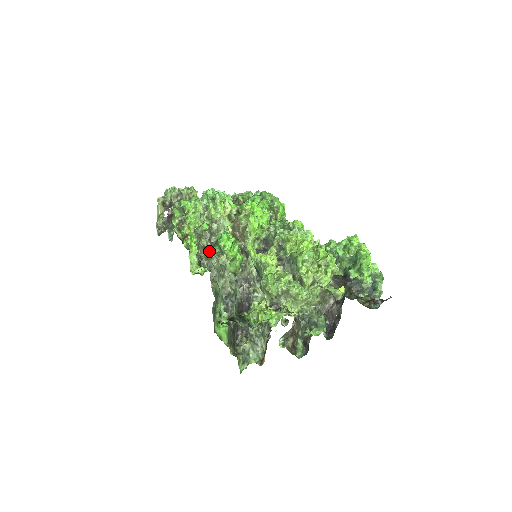
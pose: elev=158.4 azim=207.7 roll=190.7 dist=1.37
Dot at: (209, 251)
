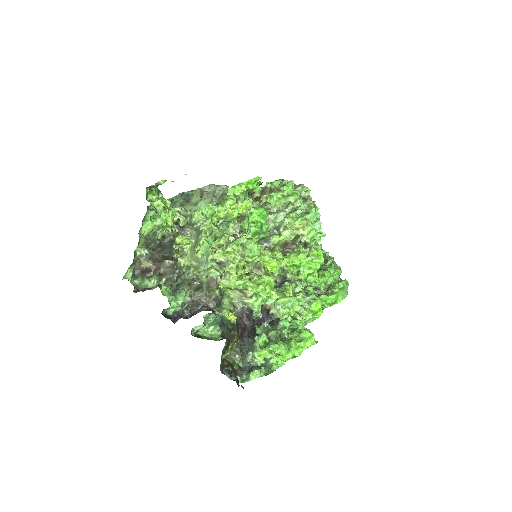
Dot at: occluded
